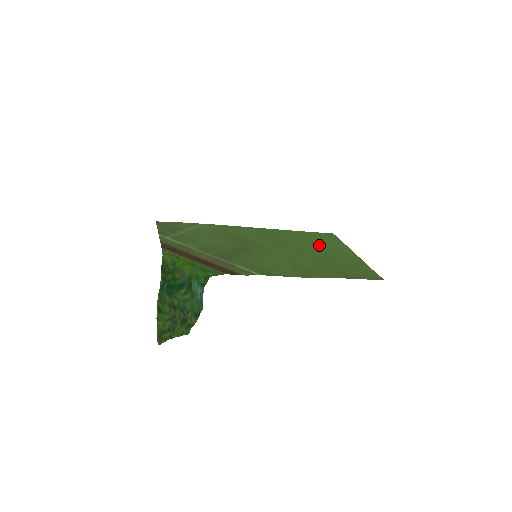
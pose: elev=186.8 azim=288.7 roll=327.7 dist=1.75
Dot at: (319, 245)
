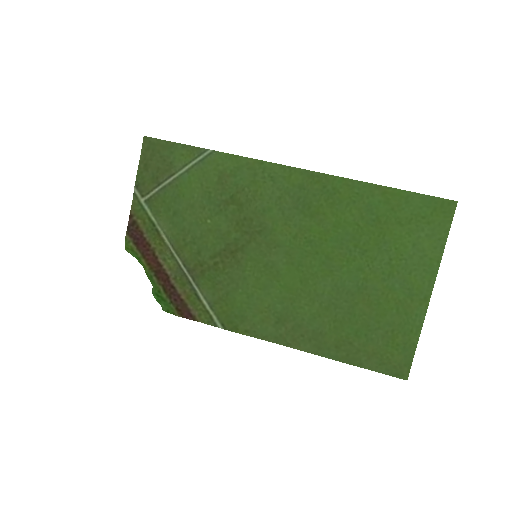
Dot at: (381, 250)
